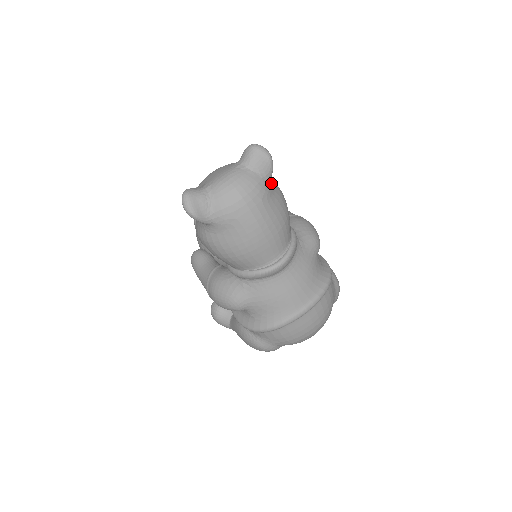
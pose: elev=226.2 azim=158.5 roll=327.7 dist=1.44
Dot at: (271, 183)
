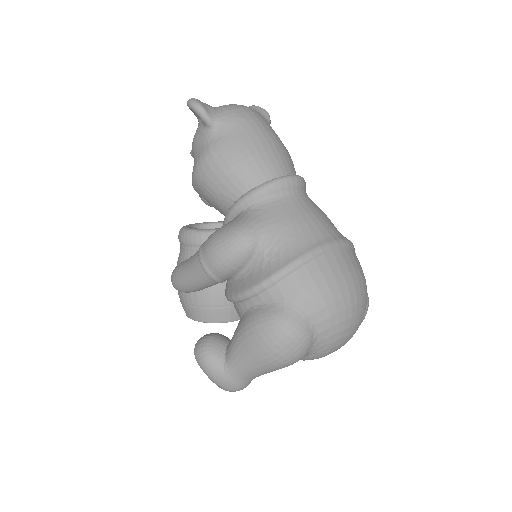
Dot at: occluded
